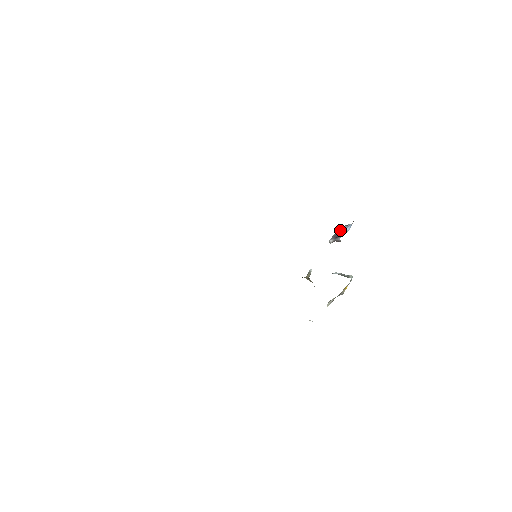
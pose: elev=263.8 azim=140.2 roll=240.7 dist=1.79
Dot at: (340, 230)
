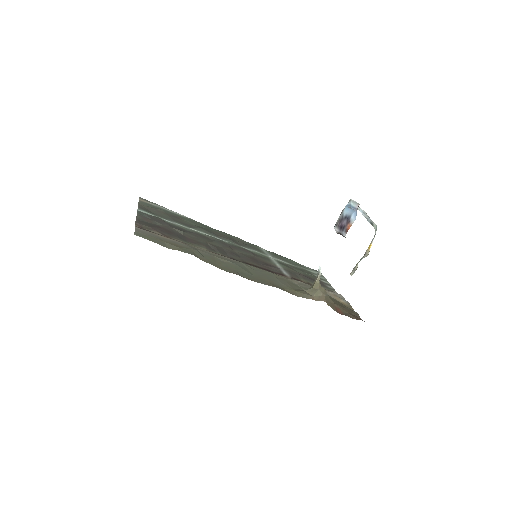
Dot at: (345, 212)
